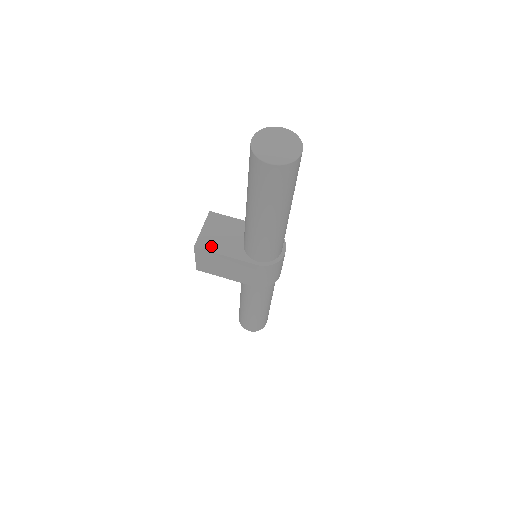
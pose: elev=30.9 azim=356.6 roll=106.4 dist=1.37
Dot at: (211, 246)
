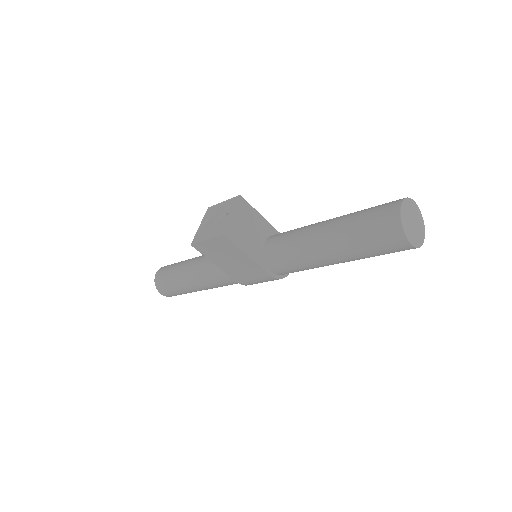
Dot at: (238, 239)
